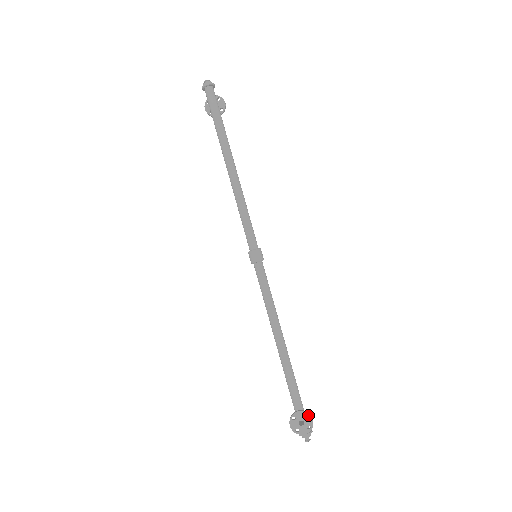
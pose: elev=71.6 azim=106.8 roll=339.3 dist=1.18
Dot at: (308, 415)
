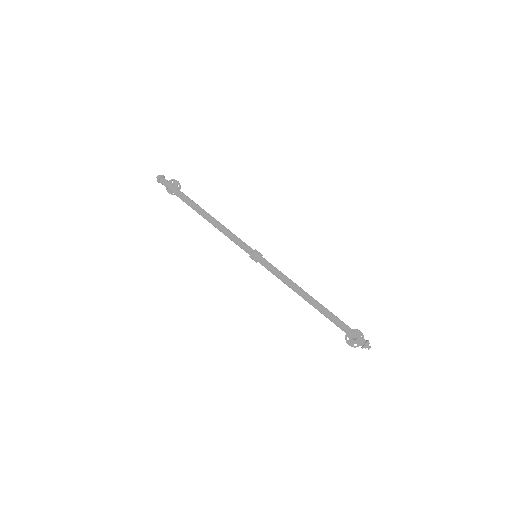
Dot at: (355, 330)
